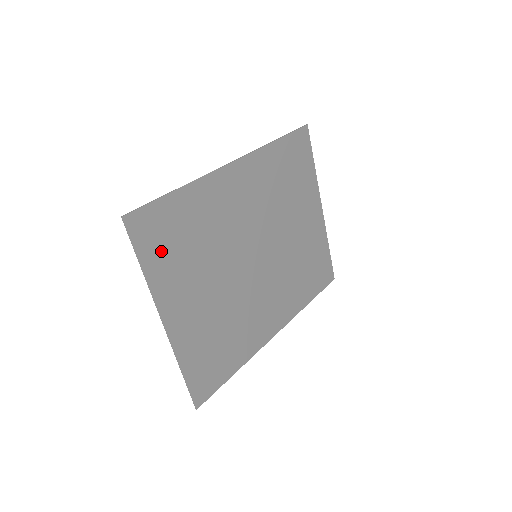
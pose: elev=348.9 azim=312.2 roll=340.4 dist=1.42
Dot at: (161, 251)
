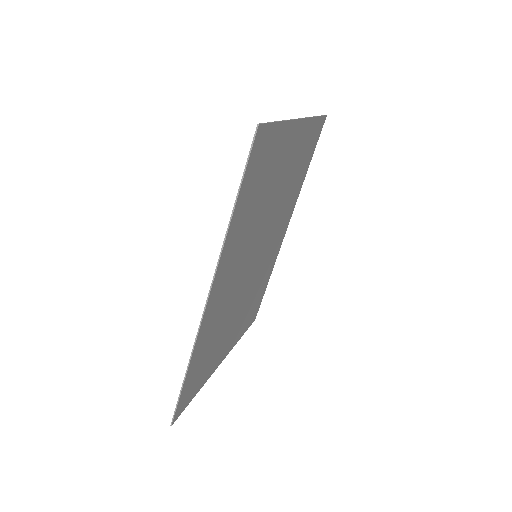
Dot at: (200, 378)
